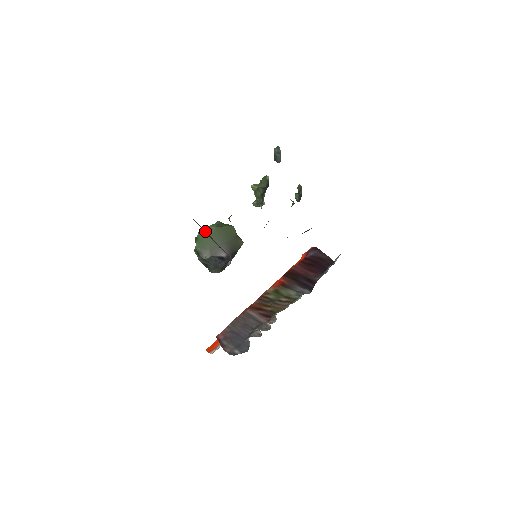
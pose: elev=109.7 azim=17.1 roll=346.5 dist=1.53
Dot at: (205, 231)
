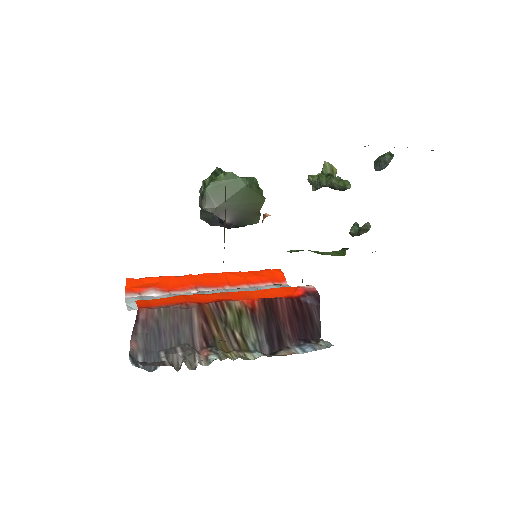
Dot at: occluded
